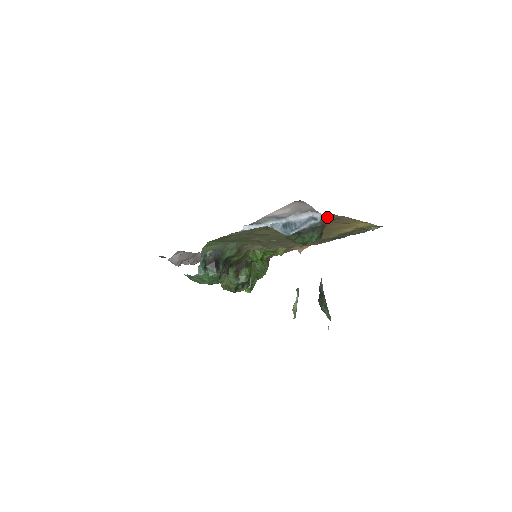
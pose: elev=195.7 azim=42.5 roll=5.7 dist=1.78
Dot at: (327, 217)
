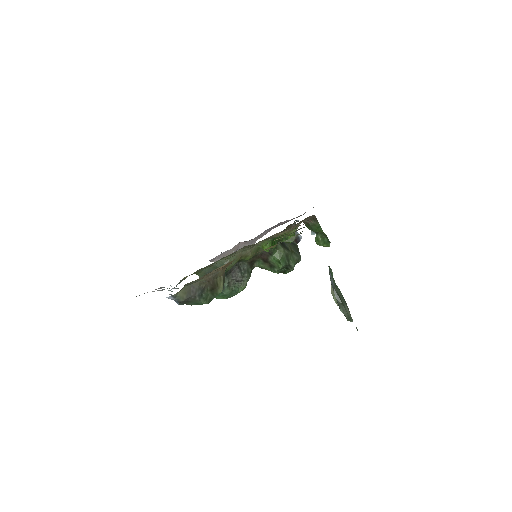
Dot at: (190, 283)
